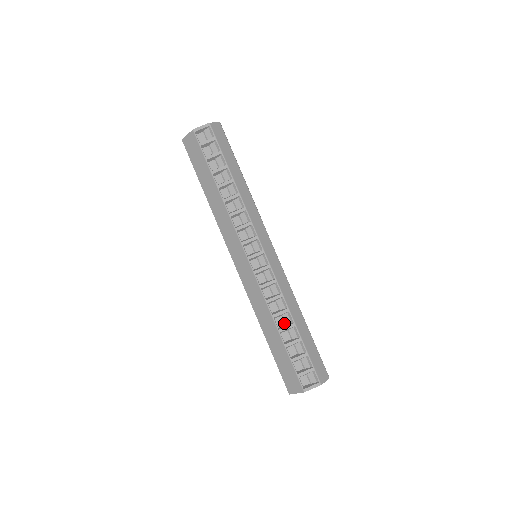
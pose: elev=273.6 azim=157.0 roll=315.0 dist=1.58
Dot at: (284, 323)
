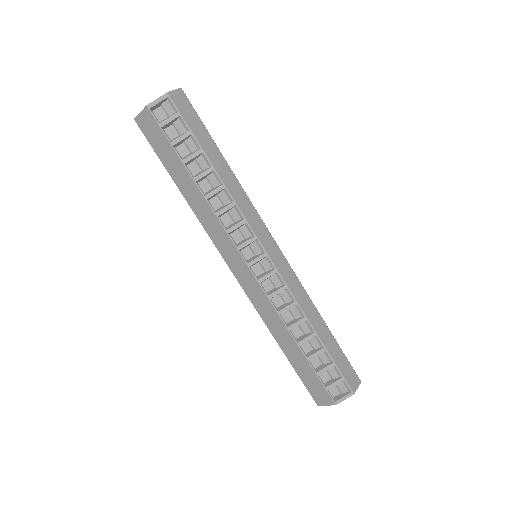
Dot at: (302, 333)
